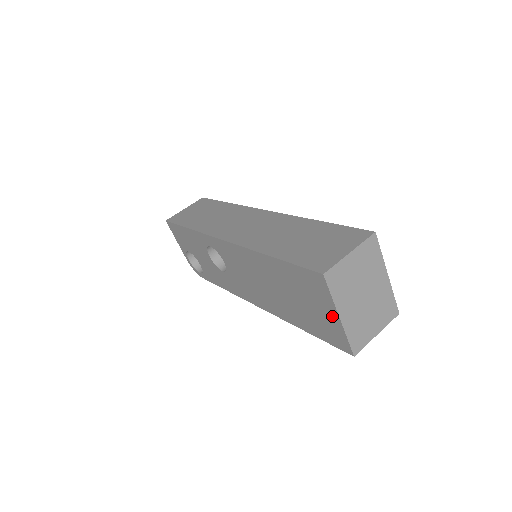
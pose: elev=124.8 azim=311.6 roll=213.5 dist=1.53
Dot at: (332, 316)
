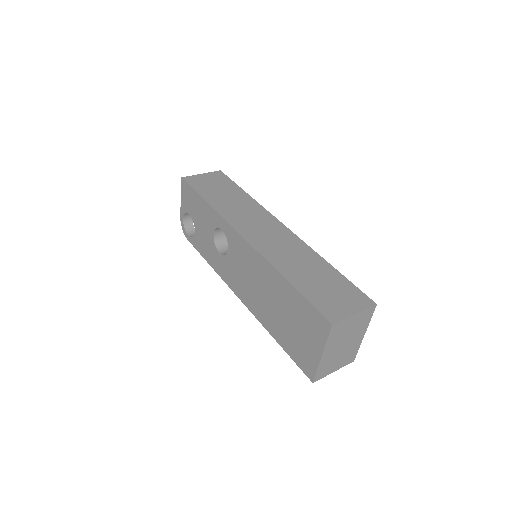
Dot at: (315, 350)
